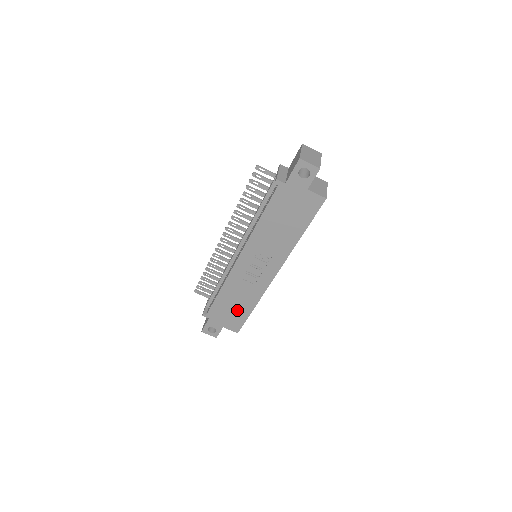
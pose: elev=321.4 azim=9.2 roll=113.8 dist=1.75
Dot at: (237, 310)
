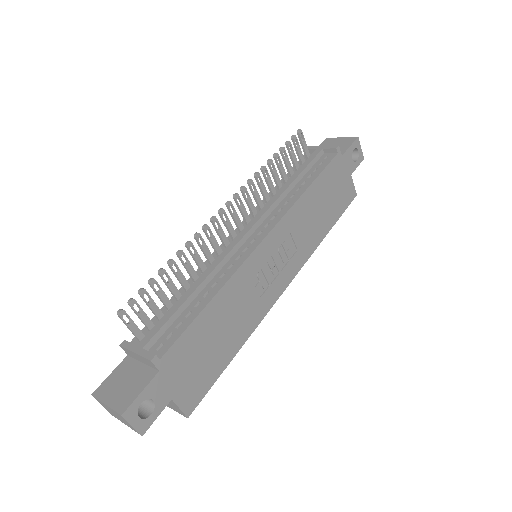
Dot at: (215, 352)
